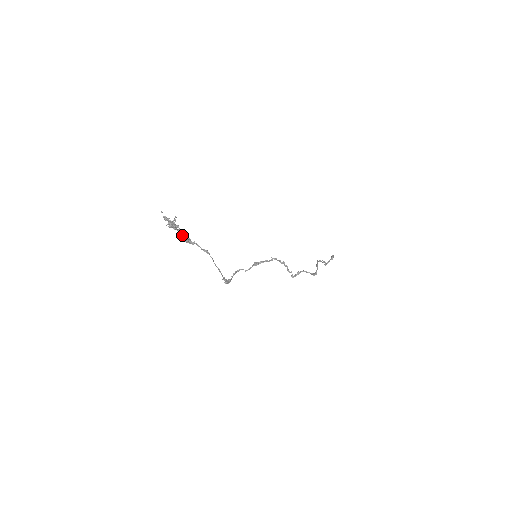
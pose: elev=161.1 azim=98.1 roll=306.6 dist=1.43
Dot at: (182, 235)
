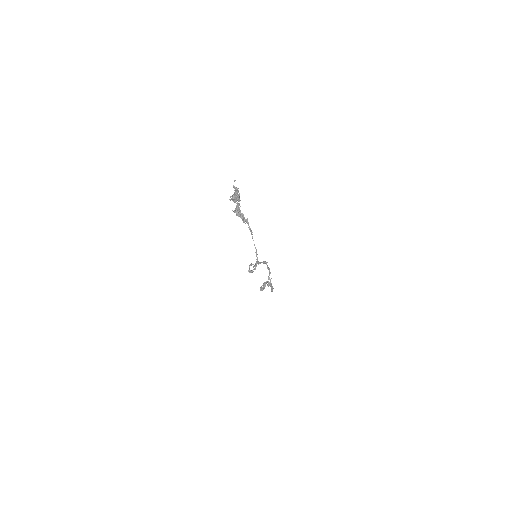
Dot at: (239, 210)
